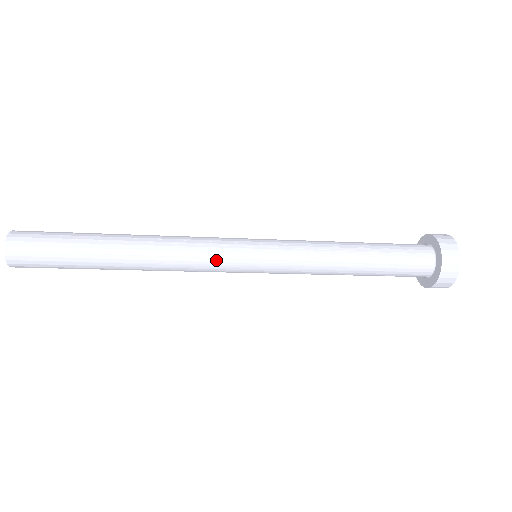
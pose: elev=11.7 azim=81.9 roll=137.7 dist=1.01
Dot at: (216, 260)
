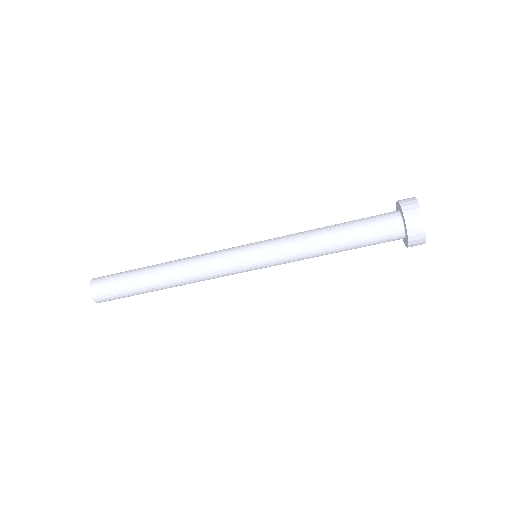
Dot at: (222, 251)
